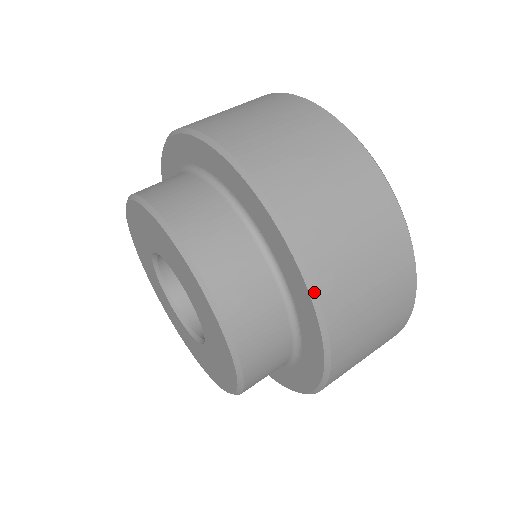
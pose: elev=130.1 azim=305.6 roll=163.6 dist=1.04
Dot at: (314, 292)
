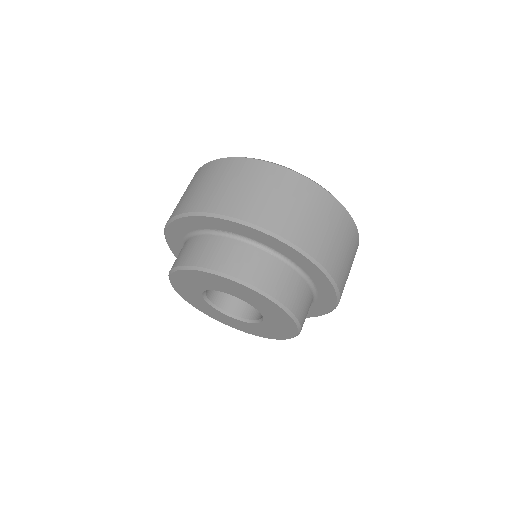
Dot at: (305, 253)
